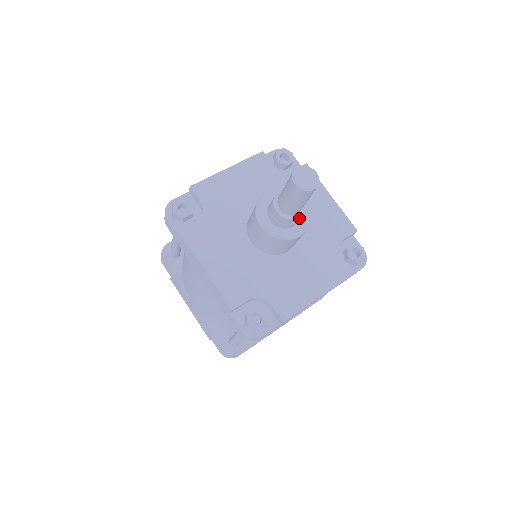
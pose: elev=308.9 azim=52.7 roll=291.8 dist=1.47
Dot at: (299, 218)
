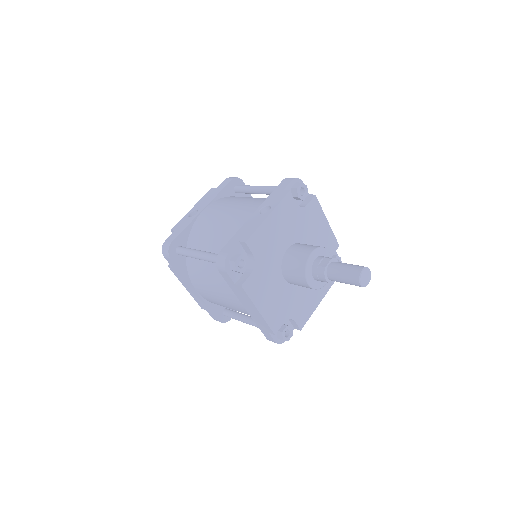
Dot at: occluded
